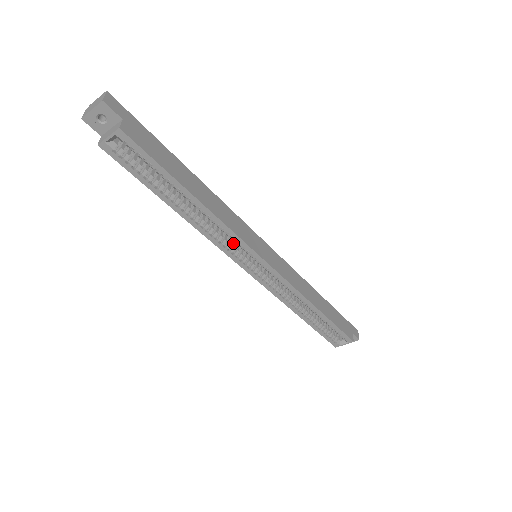
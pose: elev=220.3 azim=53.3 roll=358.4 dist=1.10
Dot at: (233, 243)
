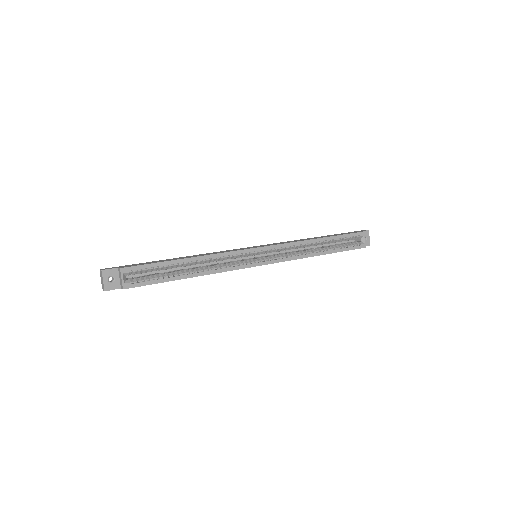
Dot at: (236, 262)
